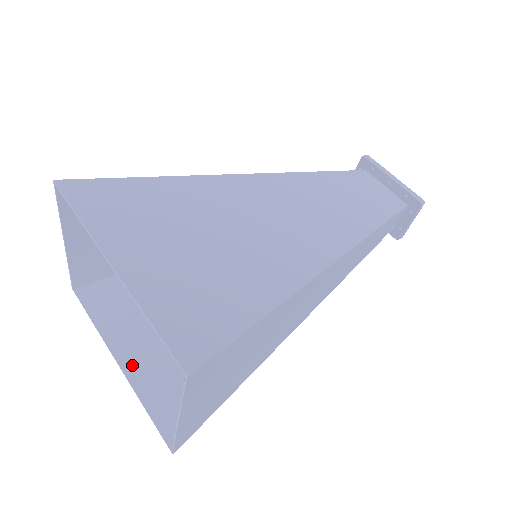
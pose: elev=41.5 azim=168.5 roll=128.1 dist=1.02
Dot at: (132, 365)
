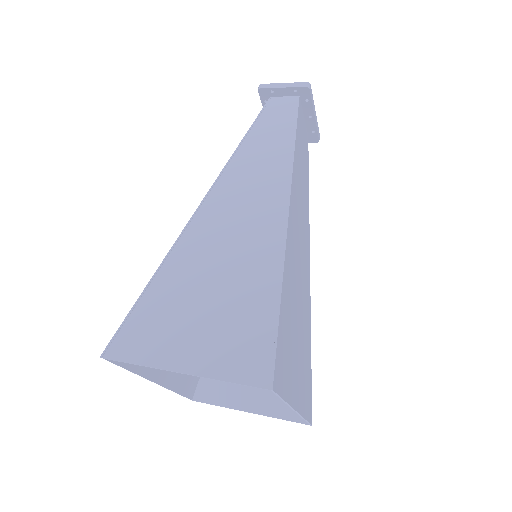
Dot at: (165, 376)
